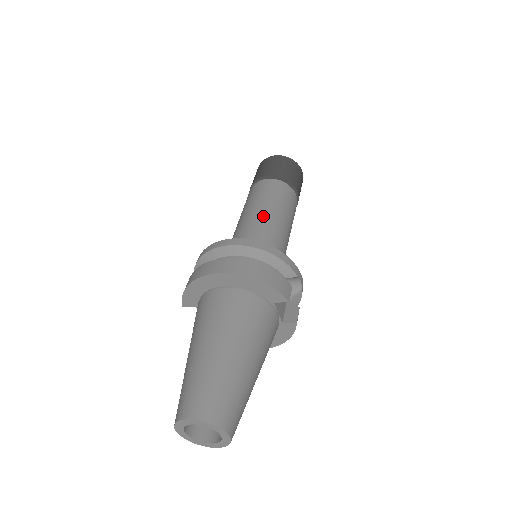
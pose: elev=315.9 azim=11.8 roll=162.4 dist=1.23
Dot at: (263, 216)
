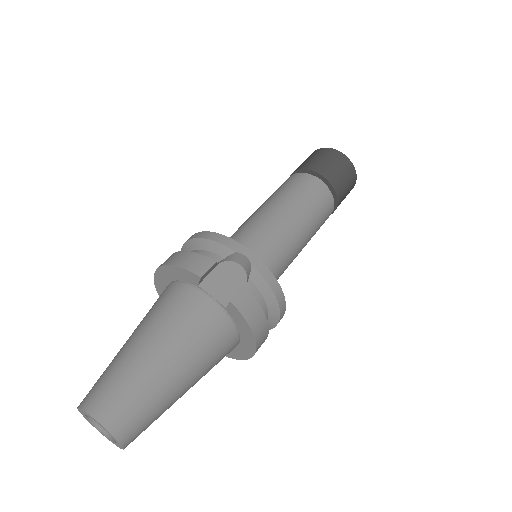
Dot at: (254, 213)
